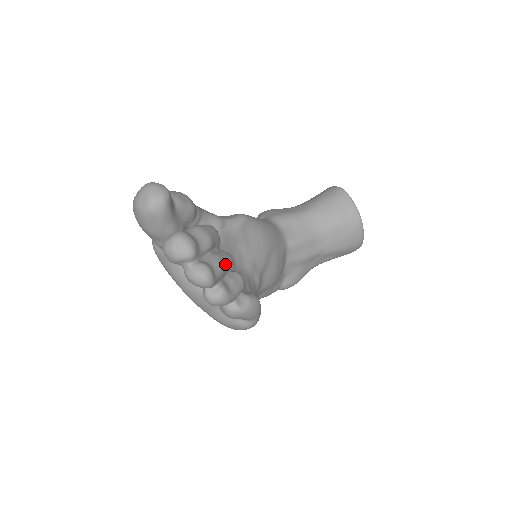
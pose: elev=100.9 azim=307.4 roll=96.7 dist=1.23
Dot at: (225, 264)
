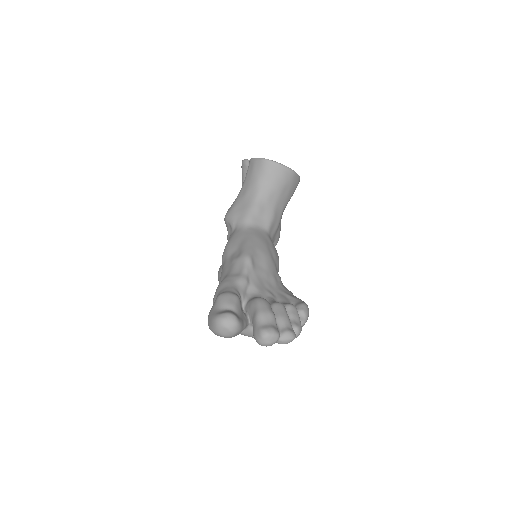
Dot at: (287, 315)
